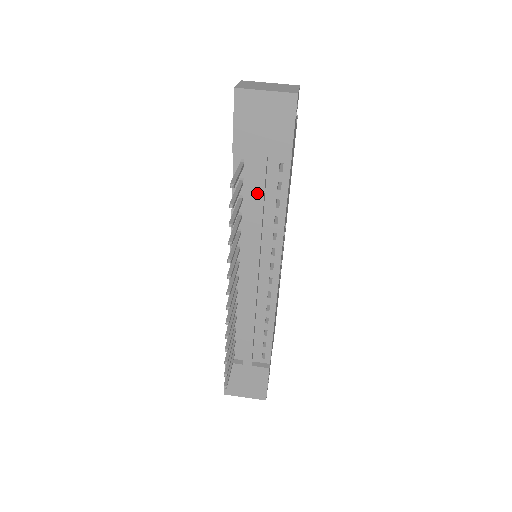
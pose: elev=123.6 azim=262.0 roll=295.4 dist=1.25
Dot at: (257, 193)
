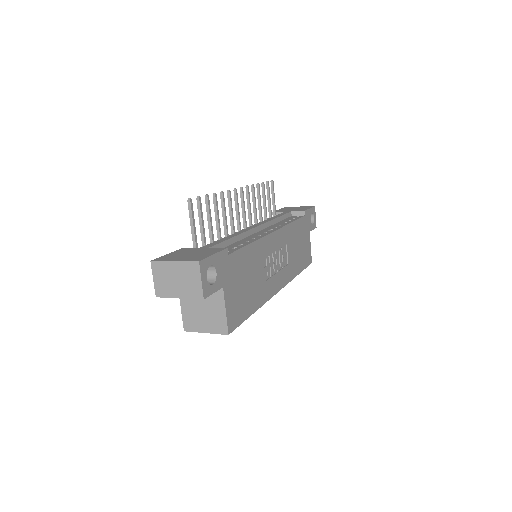
Dot at: (279, 215)
